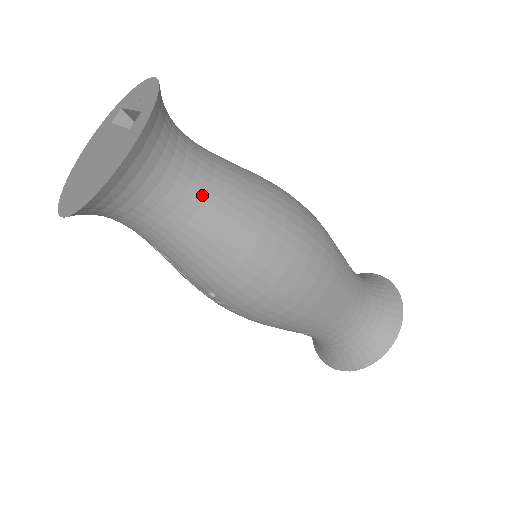
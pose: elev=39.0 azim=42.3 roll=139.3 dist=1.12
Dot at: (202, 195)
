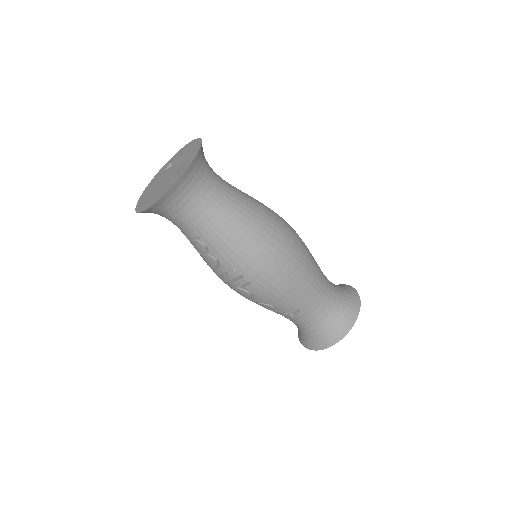
Dot at: (227, 196)
